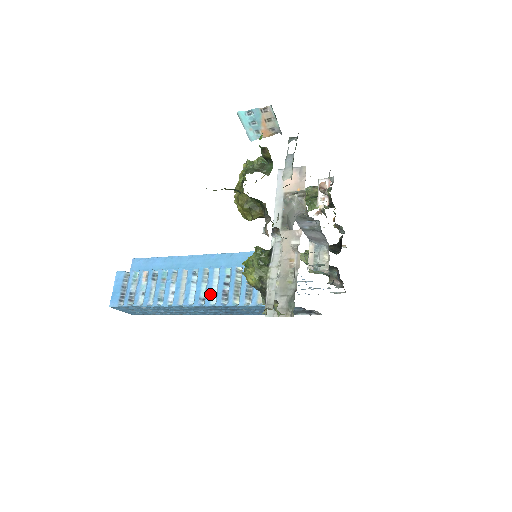
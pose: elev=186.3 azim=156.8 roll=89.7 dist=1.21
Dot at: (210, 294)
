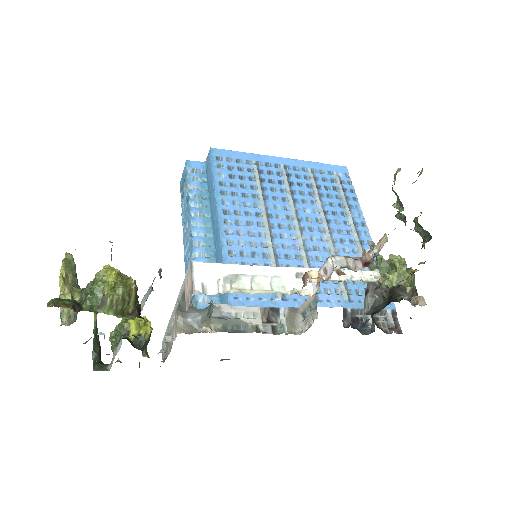
Dot at: (187, 267)
